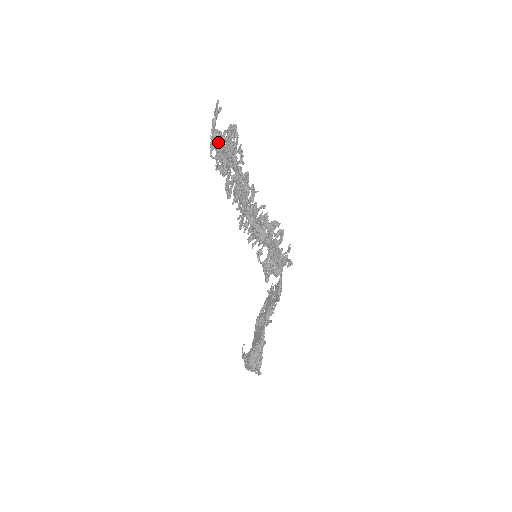
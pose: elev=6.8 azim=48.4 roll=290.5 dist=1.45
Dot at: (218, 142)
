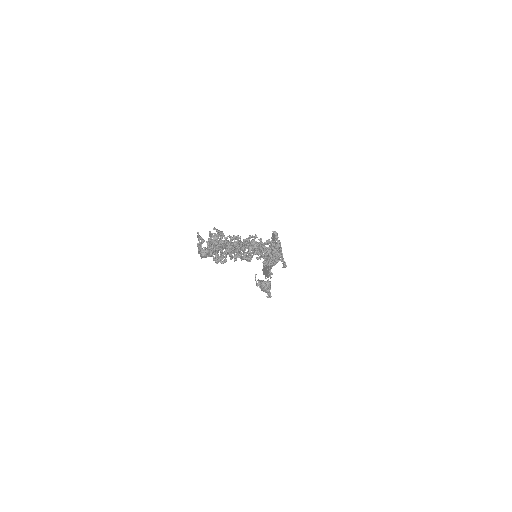
Dot at: (207, 256)
